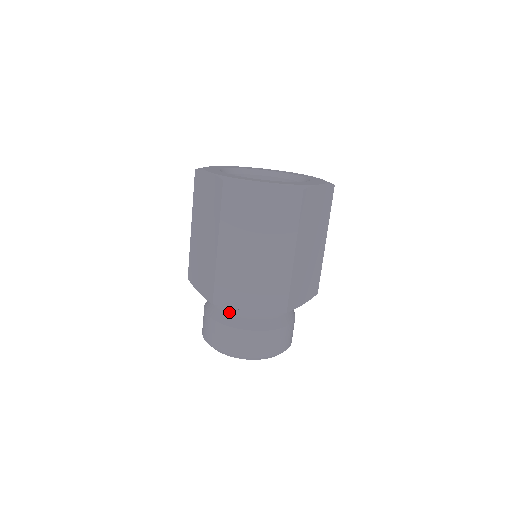
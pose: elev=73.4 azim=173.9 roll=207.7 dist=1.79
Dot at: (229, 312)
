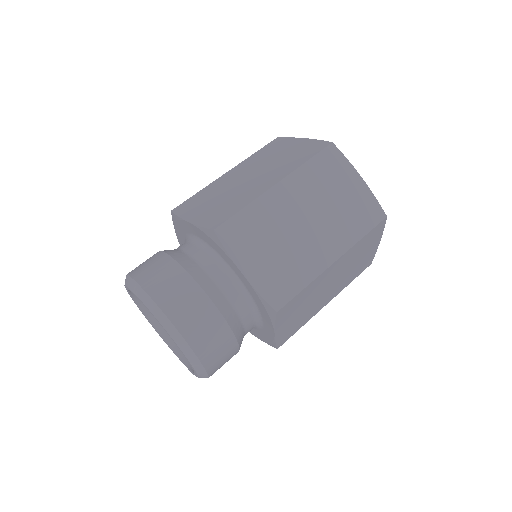
Dot at: occluded
